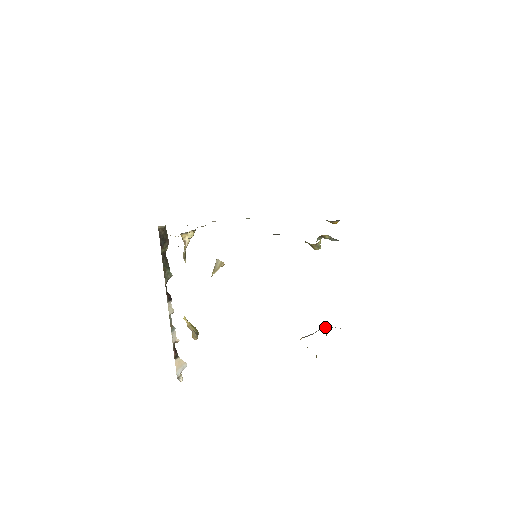
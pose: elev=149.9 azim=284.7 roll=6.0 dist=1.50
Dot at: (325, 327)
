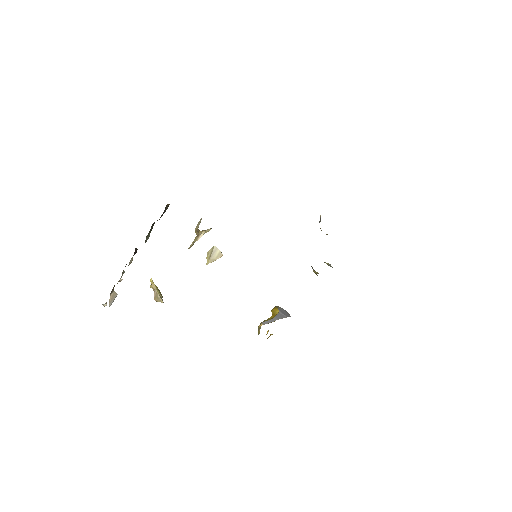
Dot at: (280, 314)
